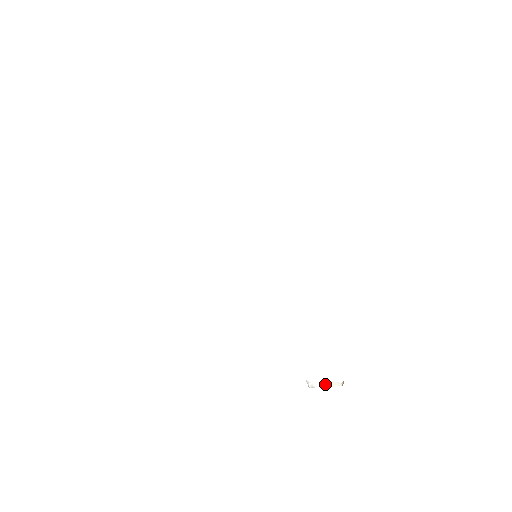
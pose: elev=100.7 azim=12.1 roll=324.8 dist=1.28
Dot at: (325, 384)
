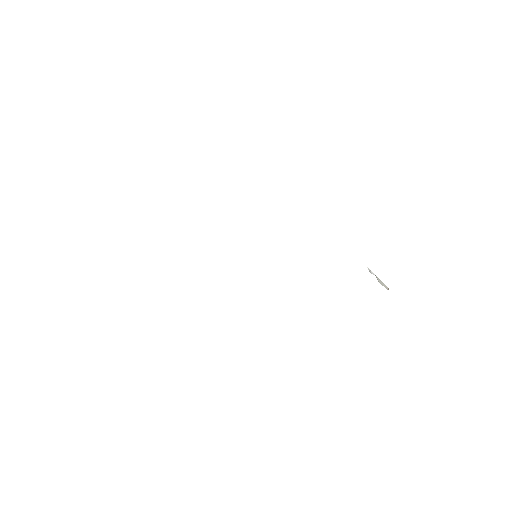
Dot at: occluded
